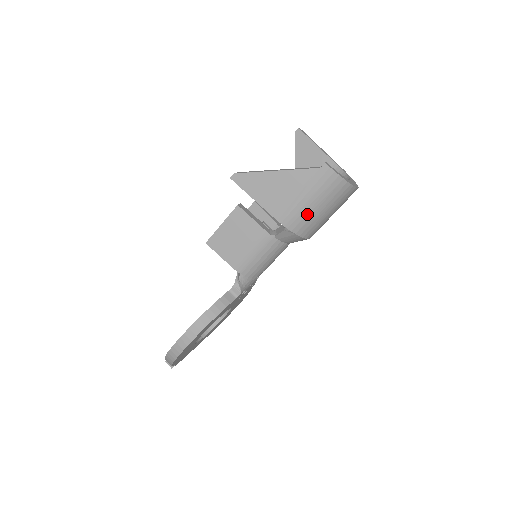
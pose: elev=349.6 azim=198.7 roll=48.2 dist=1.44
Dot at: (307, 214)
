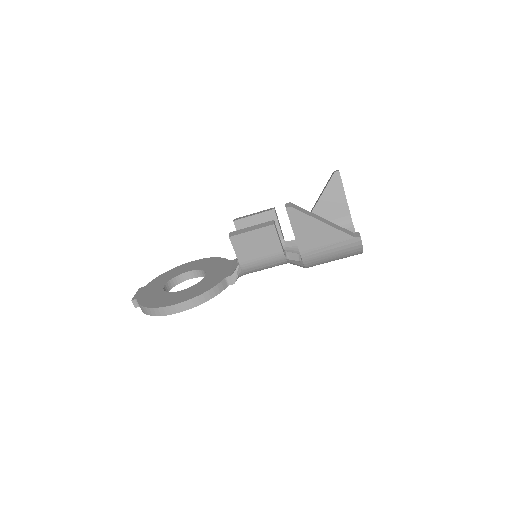
Dot at: (323, 259)
